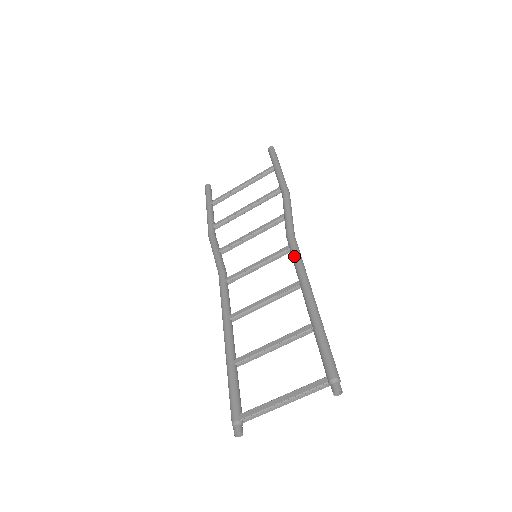
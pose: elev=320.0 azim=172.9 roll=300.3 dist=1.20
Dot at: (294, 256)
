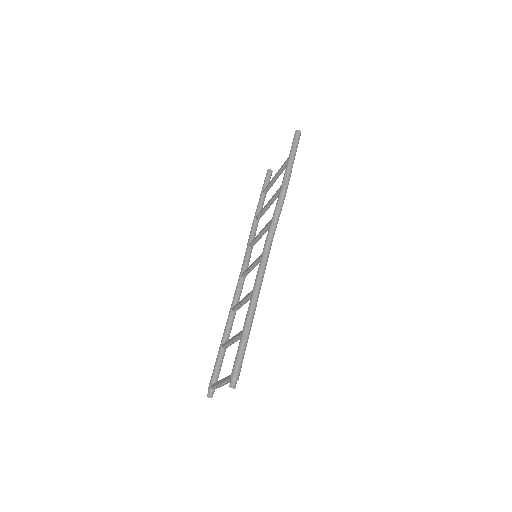
Dot at: (259, 265)
